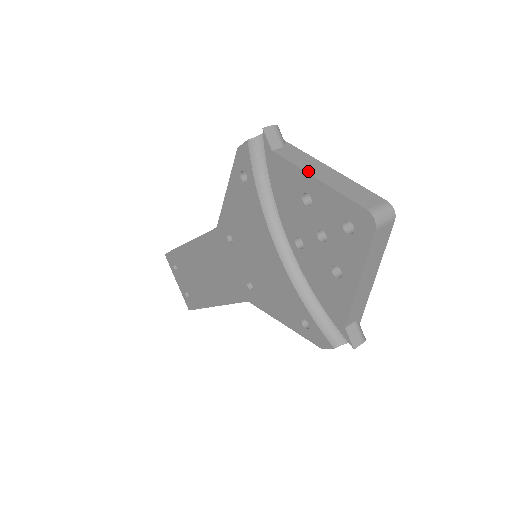
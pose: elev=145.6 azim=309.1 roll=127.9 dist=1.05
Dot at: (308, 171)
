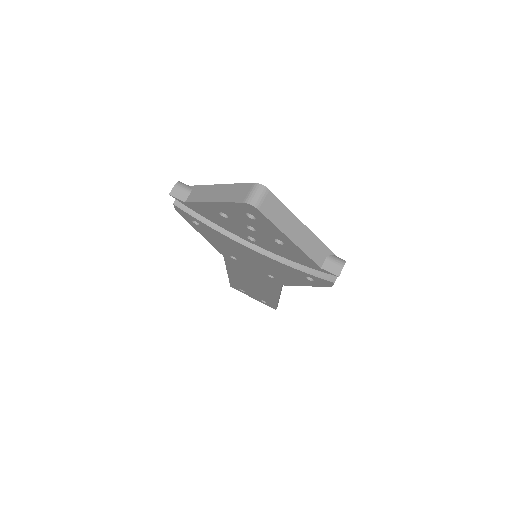
Dot at: (206, 200)
